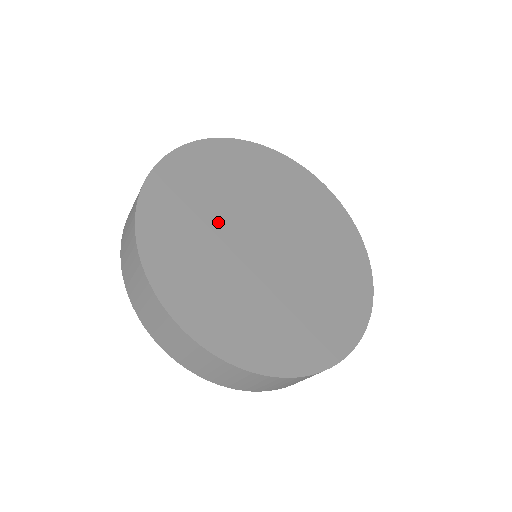
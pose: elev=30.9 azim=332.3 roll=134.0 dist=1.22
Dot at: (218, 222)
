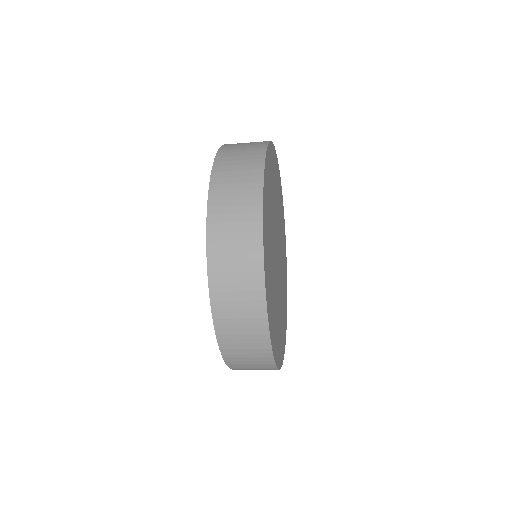
Dot at: occluded
